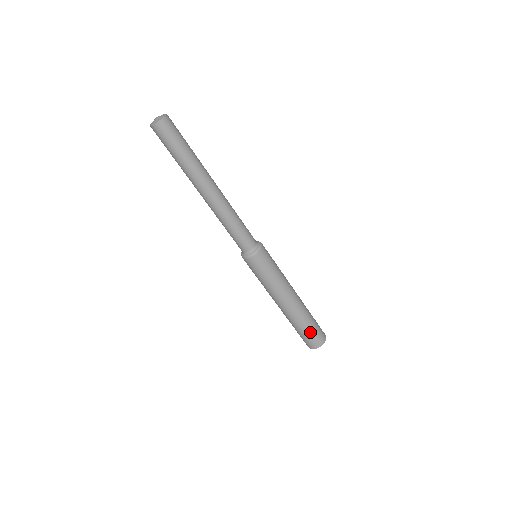
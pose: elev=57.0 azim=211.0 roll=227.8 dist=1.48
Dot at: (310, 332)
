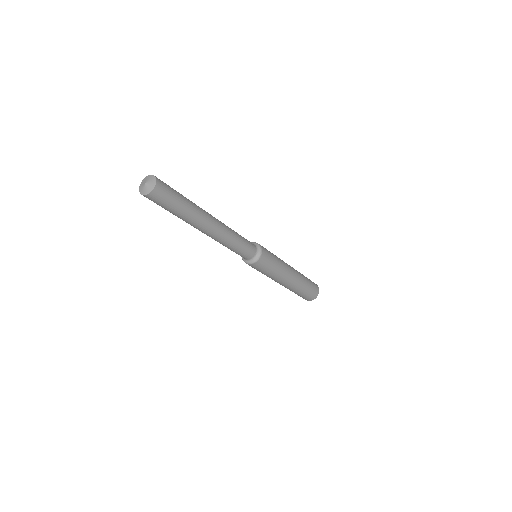
Dot at: (301, 295)
